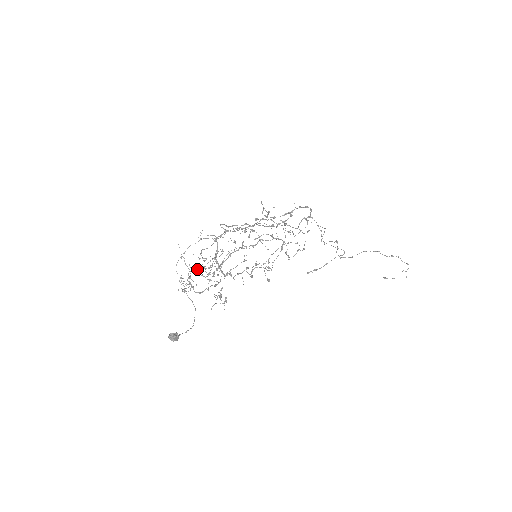
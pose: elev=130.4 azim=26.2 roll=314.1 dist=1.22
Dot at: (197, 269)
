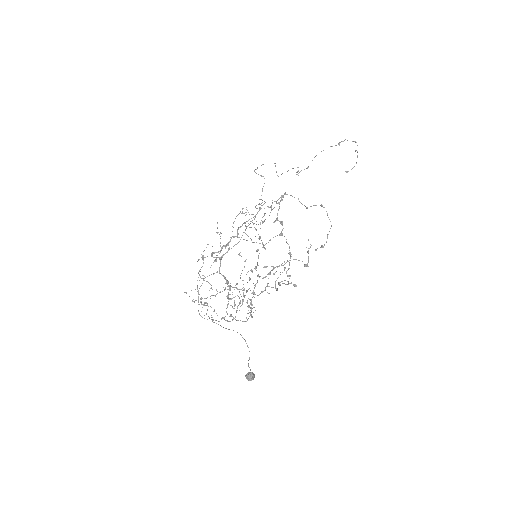
Dot at: occluded
